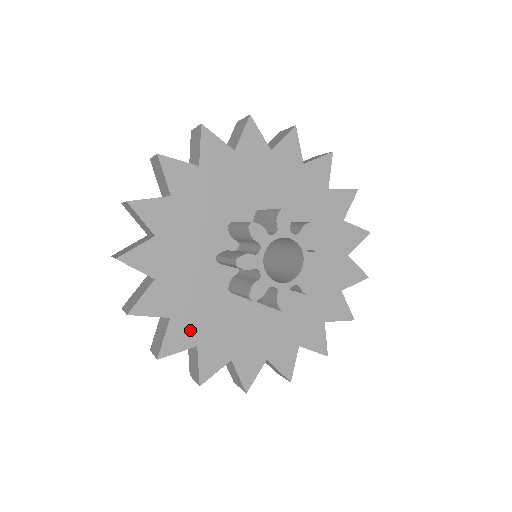
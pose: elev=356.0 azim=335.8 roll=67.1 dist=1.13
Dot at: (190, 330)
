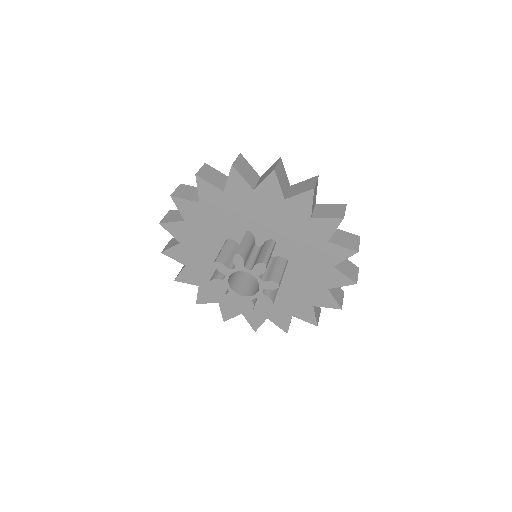
Dot at: (187, 256)
